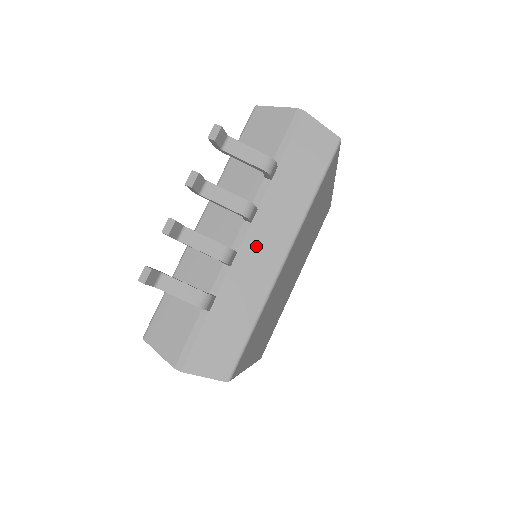
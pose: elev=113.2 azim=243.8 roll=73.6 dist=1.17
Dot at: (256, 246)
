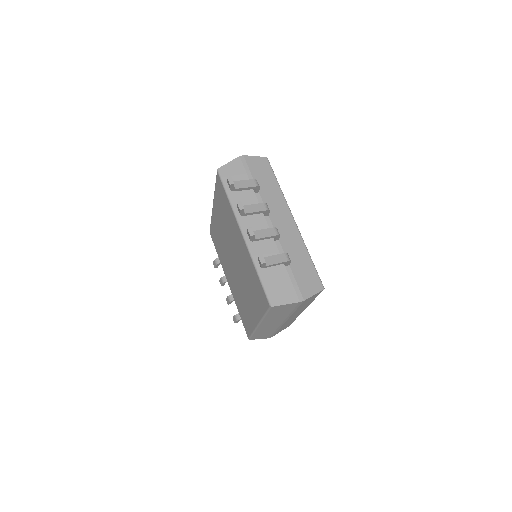
Dot at: (280, 224)
